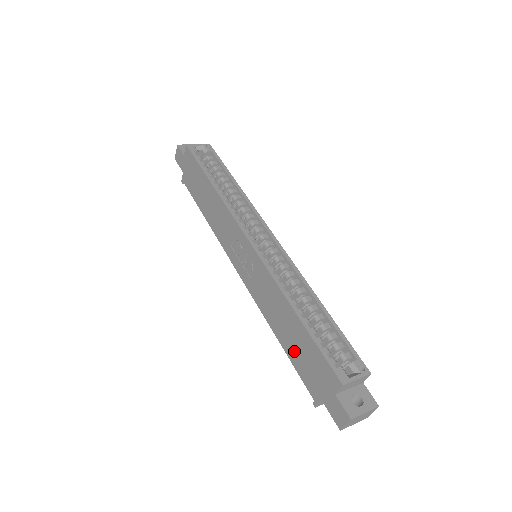
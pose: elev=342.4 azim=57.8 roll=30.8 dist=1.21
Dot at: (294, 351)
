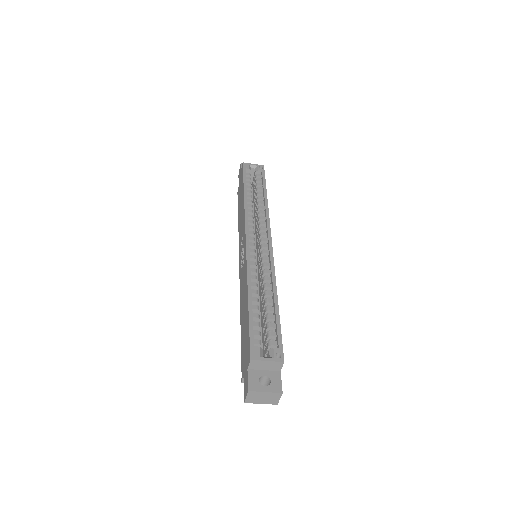
Dot at: (243, 332)
